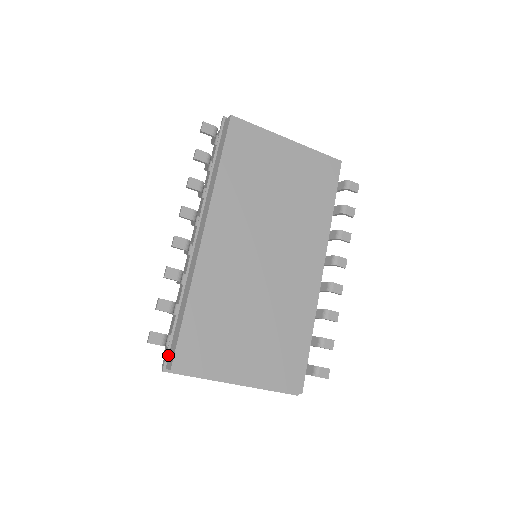
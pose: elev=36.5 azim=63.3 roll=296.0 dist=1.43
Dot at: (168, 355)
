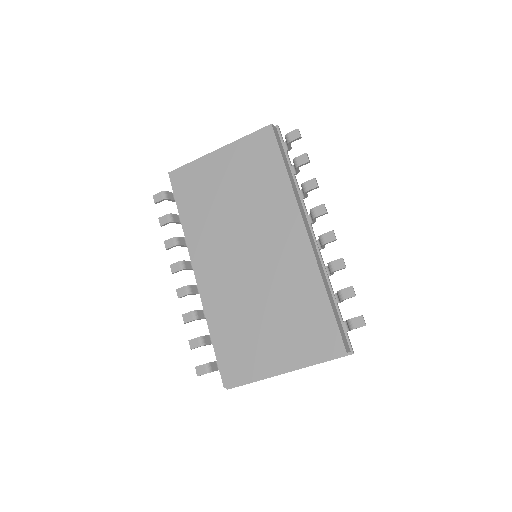
Dot at: occluded
